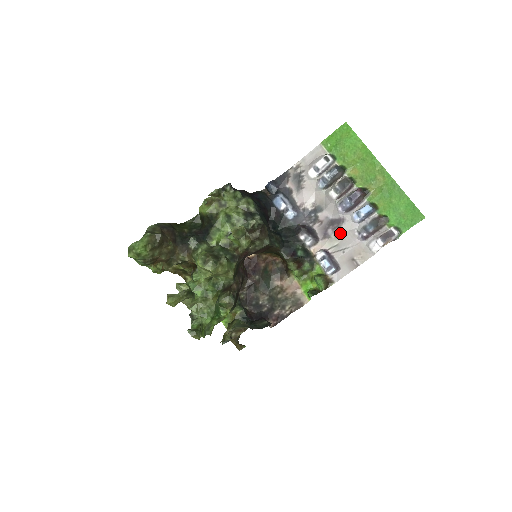
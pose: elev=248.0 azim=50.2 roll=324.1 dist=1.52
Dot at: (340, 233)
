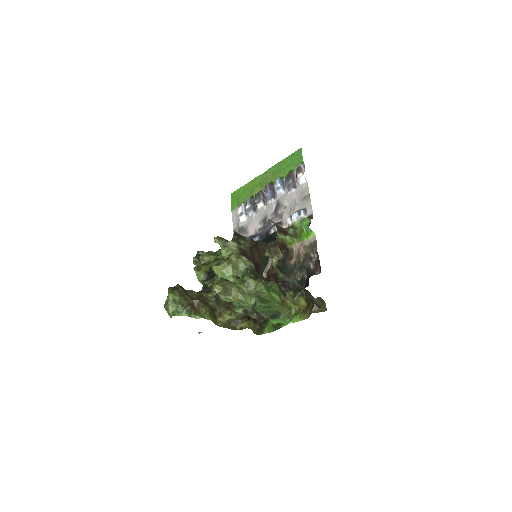
Dot at: (284, 204)
